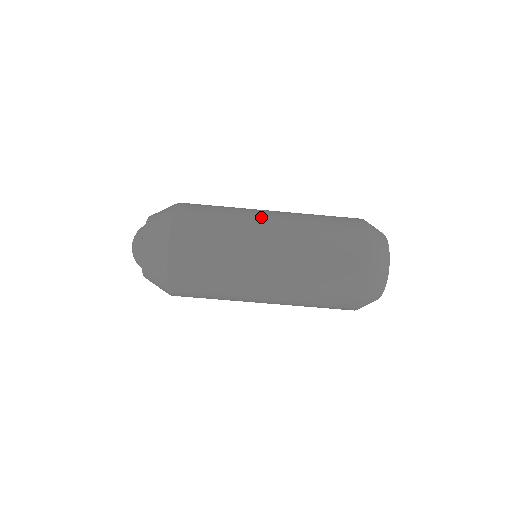
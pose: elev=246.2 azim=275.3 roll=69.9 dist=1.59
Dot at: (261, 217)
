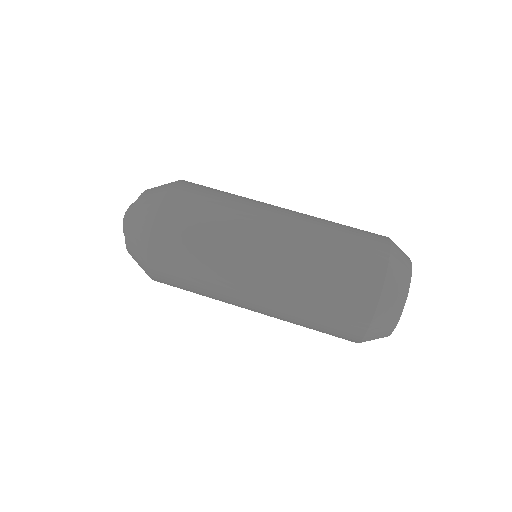
Dot at: occluded
